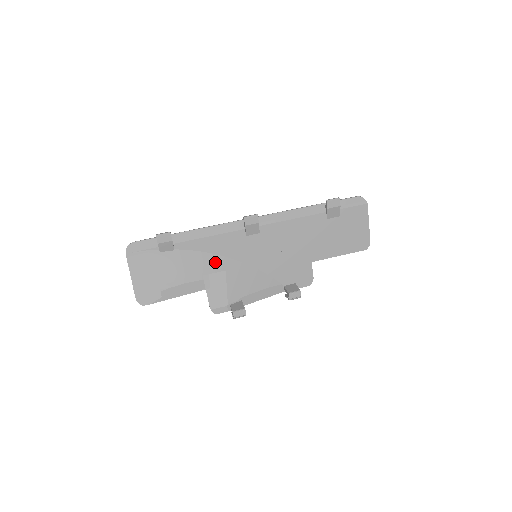
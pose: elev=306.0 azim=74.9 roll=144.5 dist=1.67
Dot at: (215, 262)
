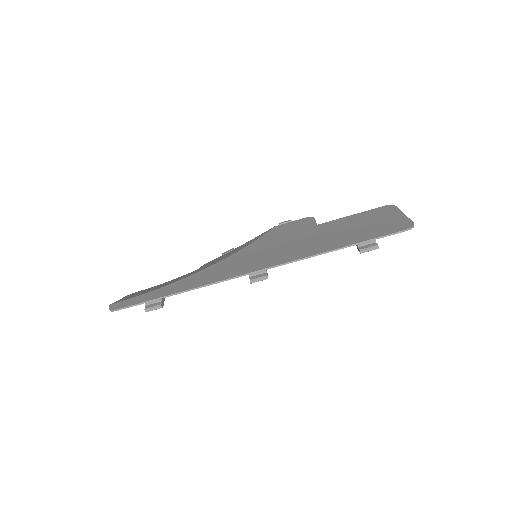
Dot at: occluded
